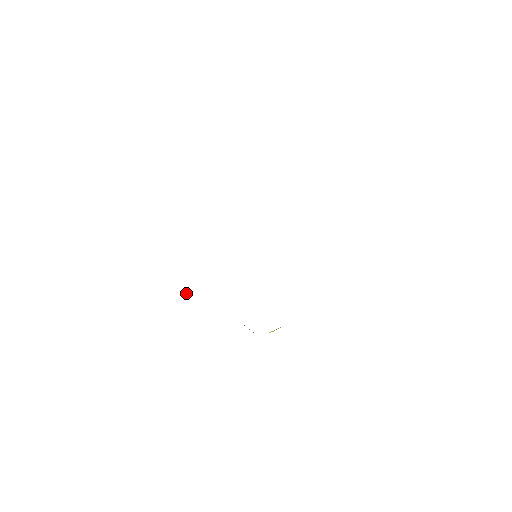
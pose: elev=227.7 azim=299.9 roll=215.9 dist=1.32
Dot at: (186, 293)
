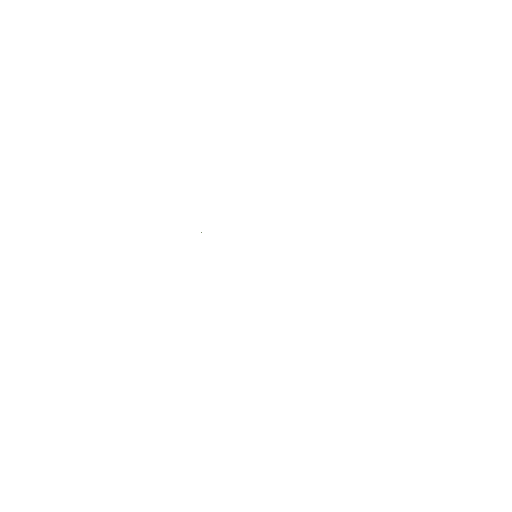
Dot at: occluded
